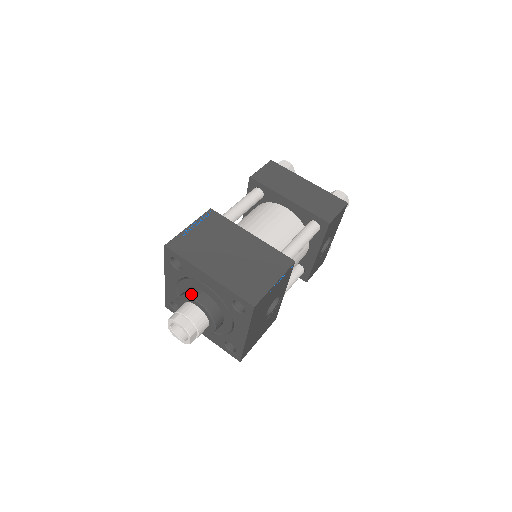
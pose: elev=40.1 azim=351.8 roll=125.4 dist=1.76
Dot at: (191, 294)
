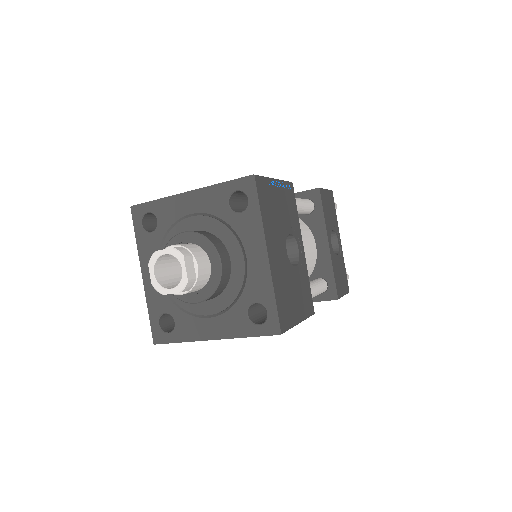
Dot at: (175, 237)
